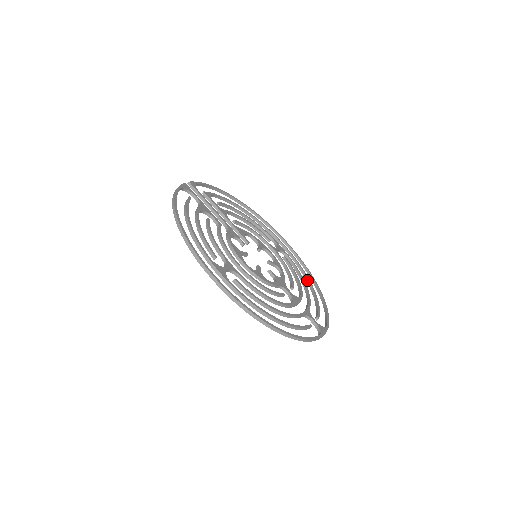
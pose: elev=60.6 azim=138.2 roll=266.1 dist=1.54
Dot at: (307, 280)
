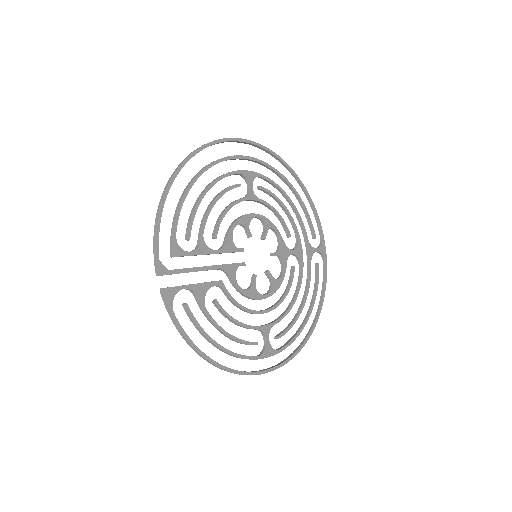
Dot at: (284, 181)
